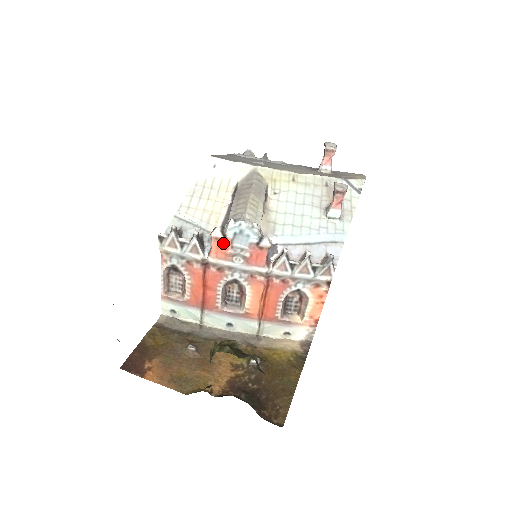
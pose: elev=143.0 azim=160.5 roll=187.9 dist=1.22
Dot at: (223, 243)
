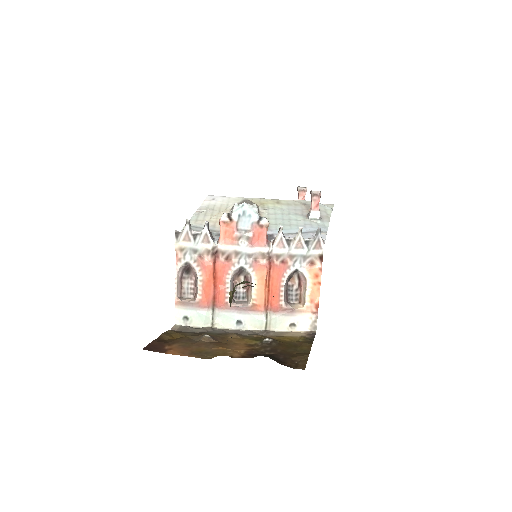
Dot at: (230, 227)
